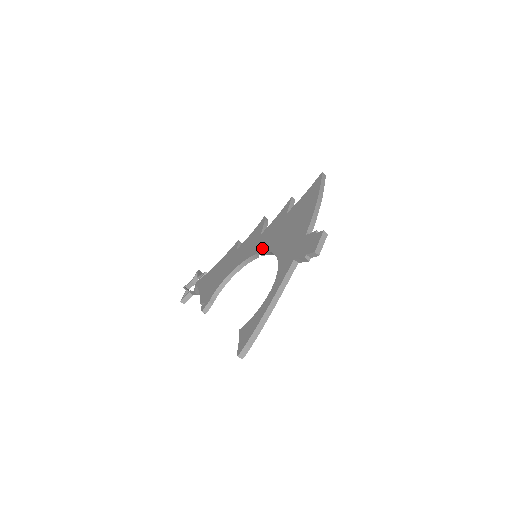
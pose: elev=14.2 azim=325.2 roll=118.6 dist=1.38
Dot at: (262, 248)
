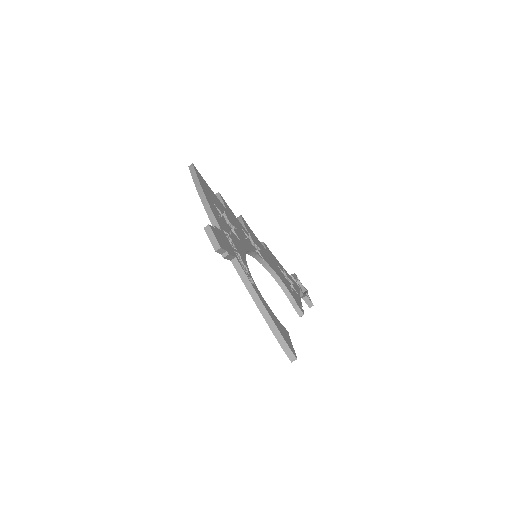
Dot at: occluded
